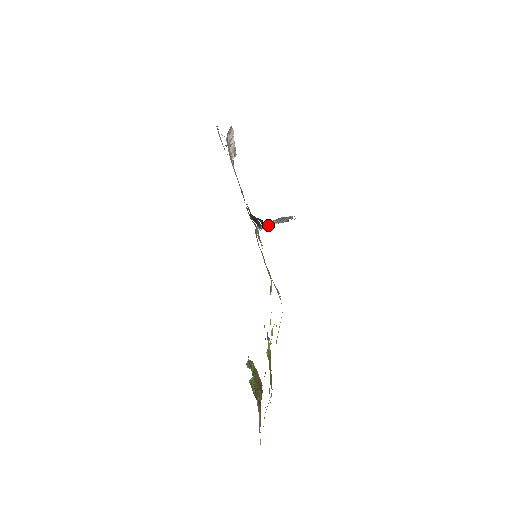
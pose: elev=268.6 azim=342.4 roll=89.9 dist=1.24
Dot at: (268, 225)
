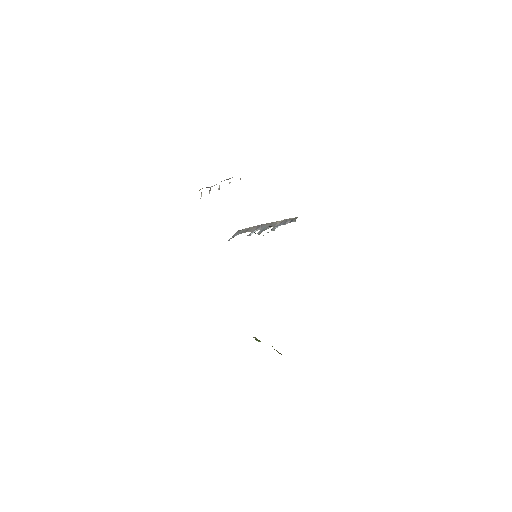
Dot at: (273, 229)
